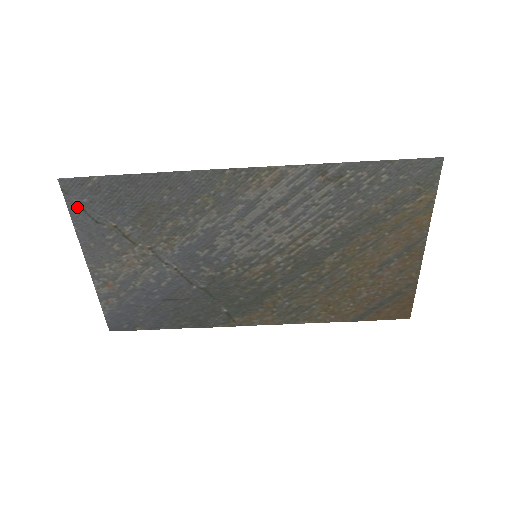
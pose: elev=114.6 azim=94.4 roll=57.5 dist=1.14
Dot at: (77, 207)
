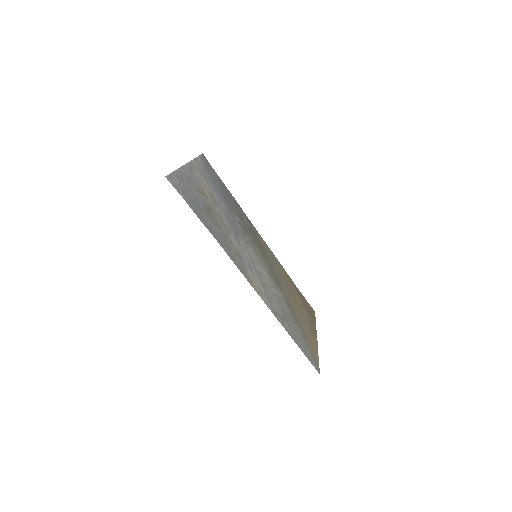
Dot at: (177, 177)
